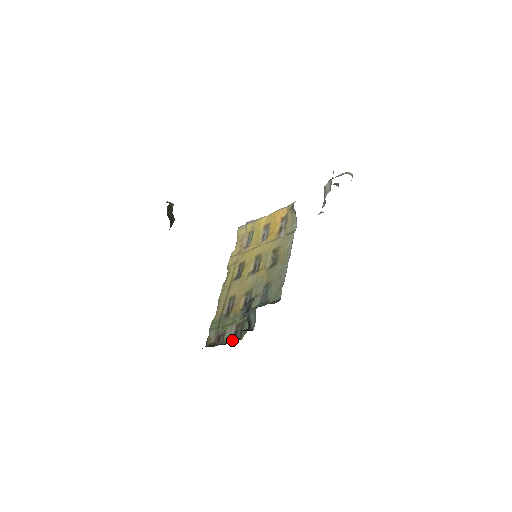
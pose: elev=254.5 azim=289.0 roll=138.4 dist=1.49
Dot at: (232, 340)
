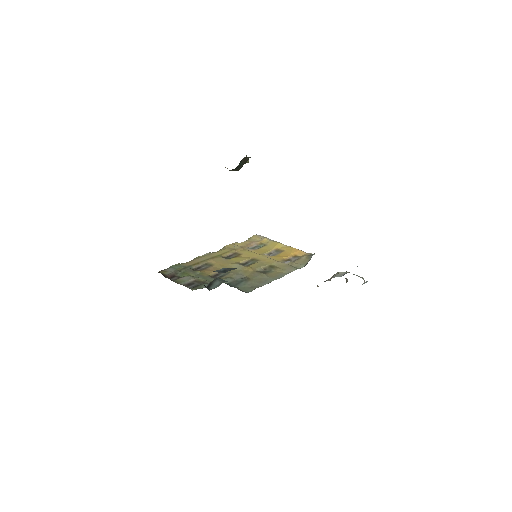
Dot at: (183, 285)
